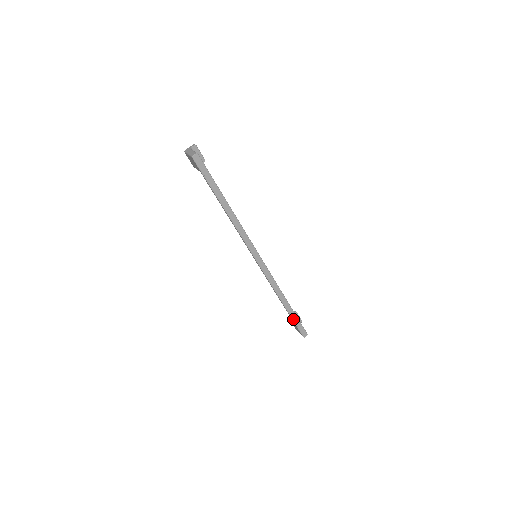
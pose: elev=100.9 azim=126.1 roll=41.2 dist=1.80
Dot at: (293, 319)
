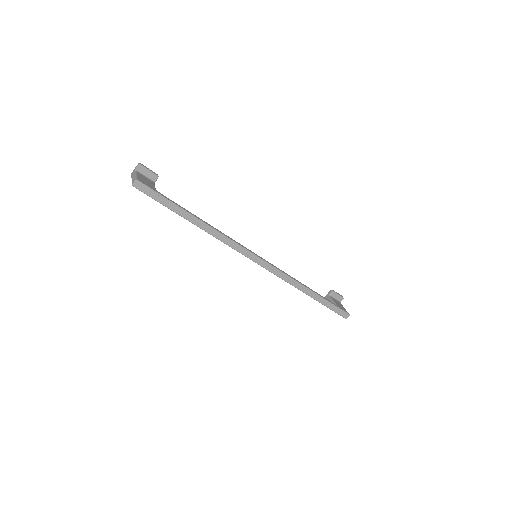
Dot at: (325, 305)
